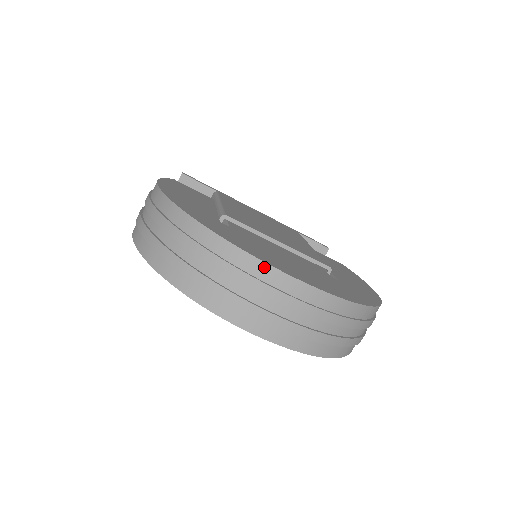
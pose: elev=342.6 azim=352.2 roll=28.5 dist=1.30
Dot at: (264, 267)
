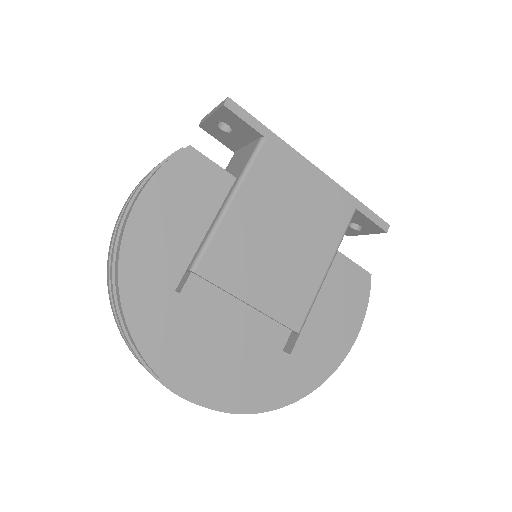
Dot at: occluded
